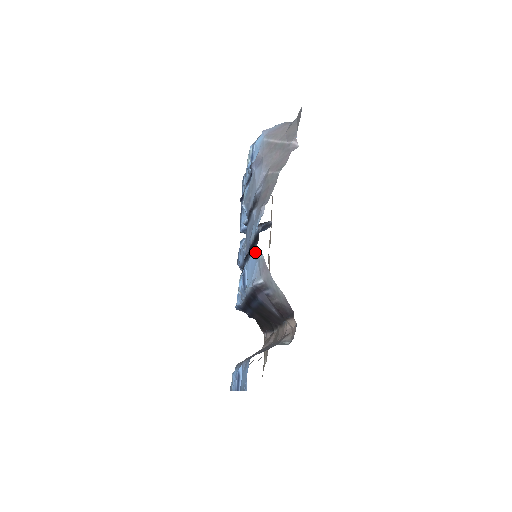
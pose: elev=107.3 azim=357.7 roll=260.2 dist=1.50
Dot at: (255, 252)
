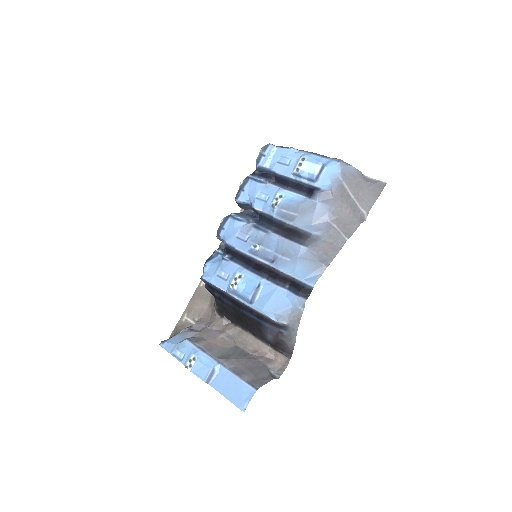
Dot at: (297, 299)
